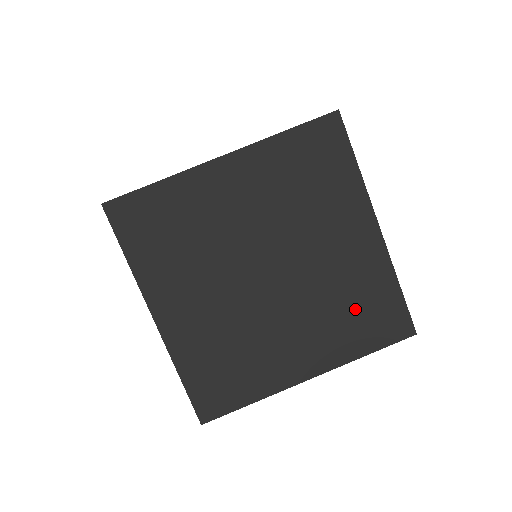
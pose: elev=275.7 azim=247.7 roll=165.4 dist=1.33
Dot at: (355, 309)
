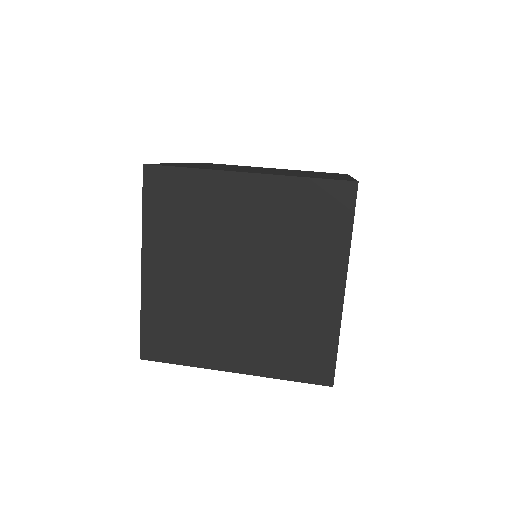
Dot at: (294, 341)
